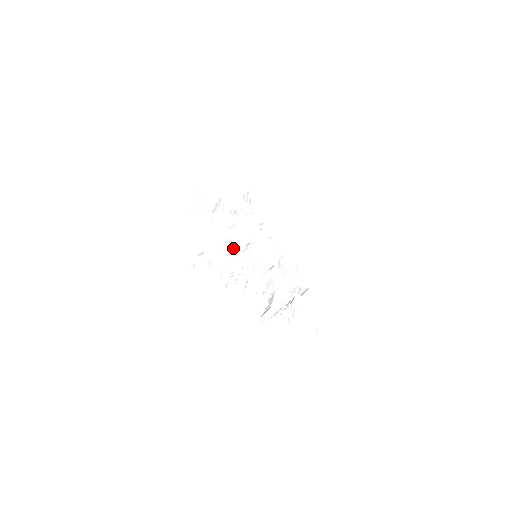
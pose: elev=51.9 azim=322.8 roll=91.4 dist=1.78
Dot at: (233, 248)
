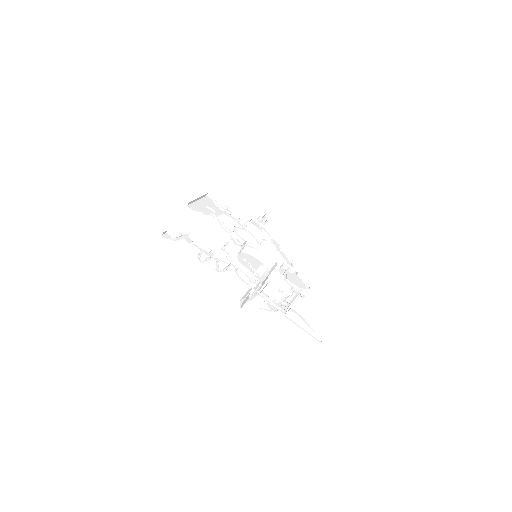
Dot at: (229, 243)
